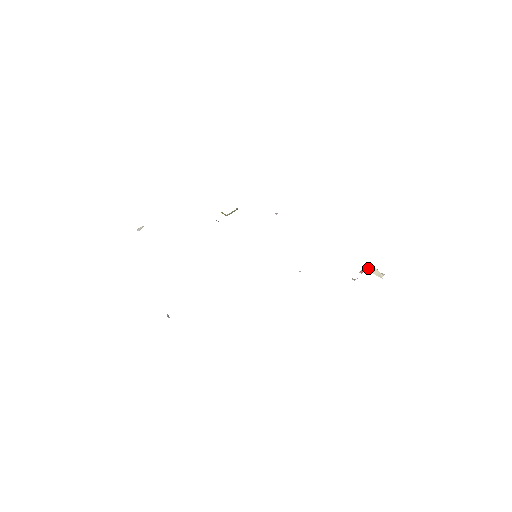
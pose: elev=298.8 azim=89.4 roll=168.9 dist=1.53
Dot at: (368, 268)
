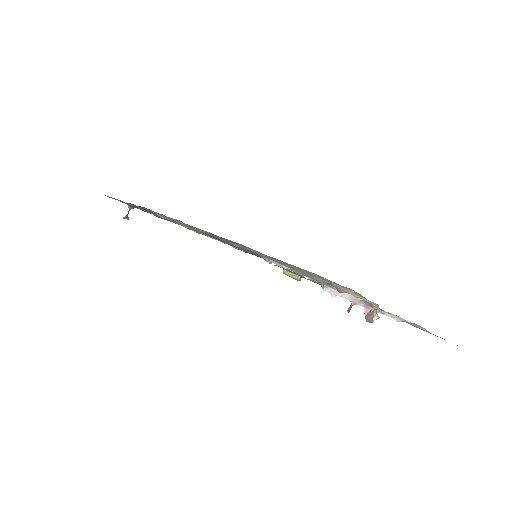
Dot at: (367, 314)
